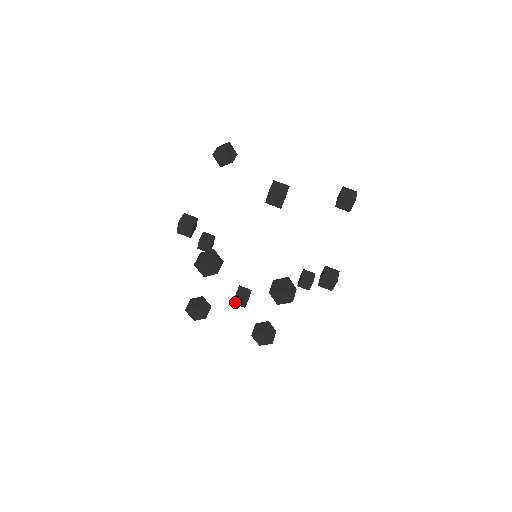
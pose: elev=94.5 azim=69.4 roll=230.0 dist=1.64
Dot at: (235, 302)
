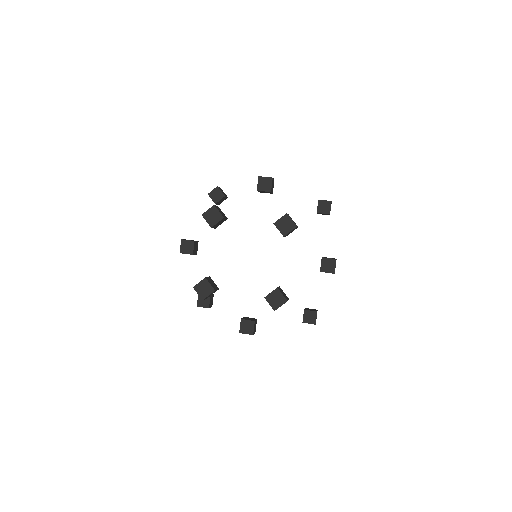
Dot at: (241, 330)
